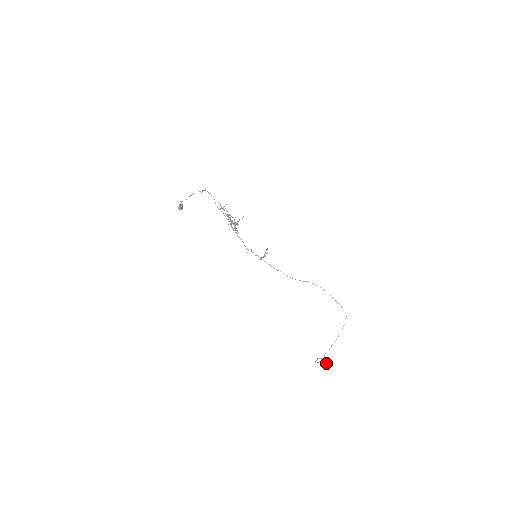
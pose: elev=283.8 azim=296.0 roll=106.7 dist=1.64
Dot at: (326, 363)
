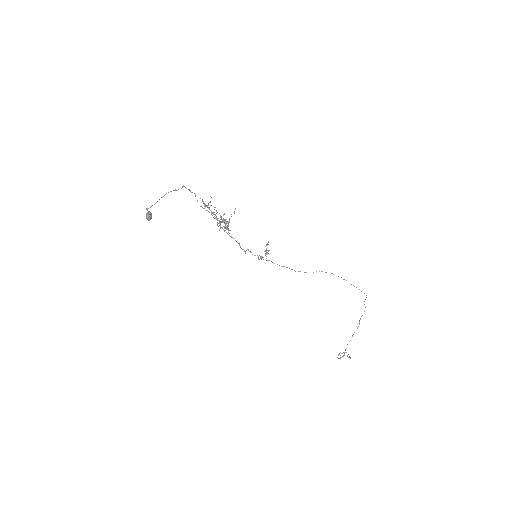
Dot at: occluded
